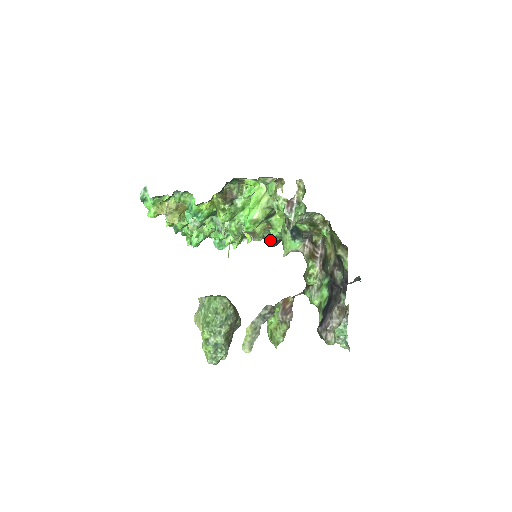
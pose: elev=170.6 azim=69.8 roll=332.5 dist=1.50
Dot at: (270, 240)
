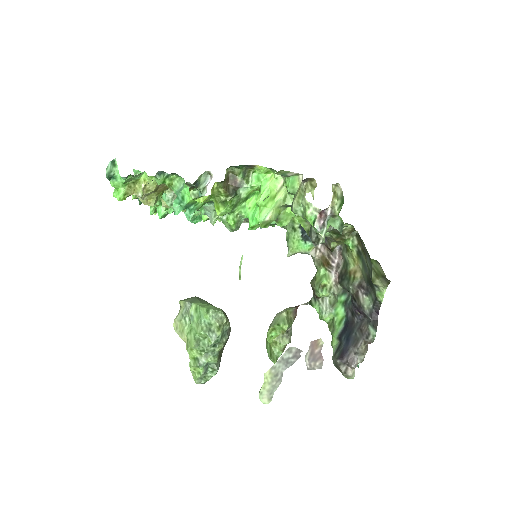
Dot at: occluded
